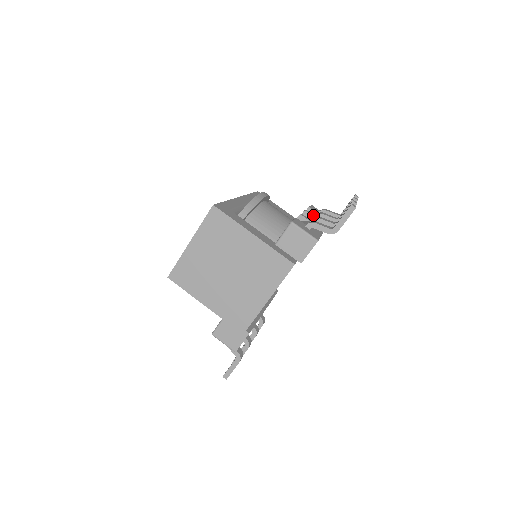
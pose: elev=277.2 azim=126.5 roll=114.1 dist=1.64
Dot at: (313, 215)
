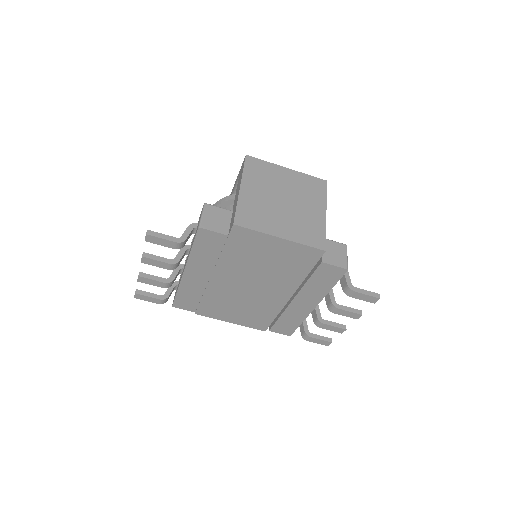
Dot at: occluded
